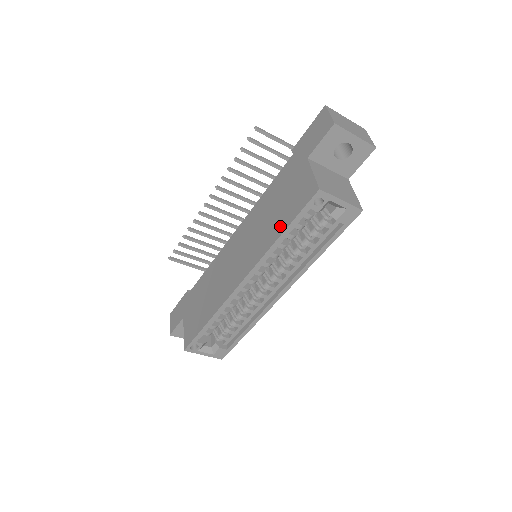
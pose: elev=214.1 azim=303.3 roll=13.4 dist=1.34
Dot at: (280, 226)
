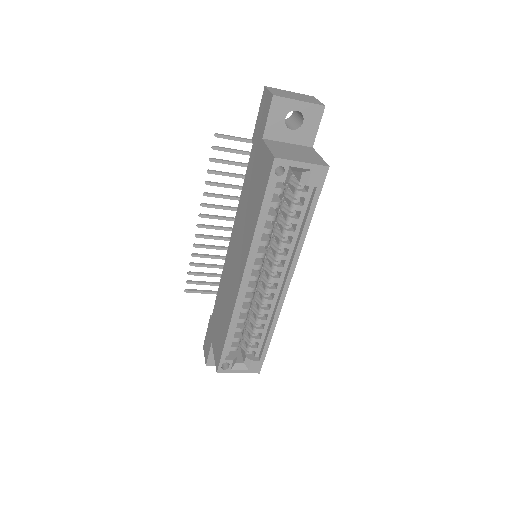
Dot at: (256, 210)
